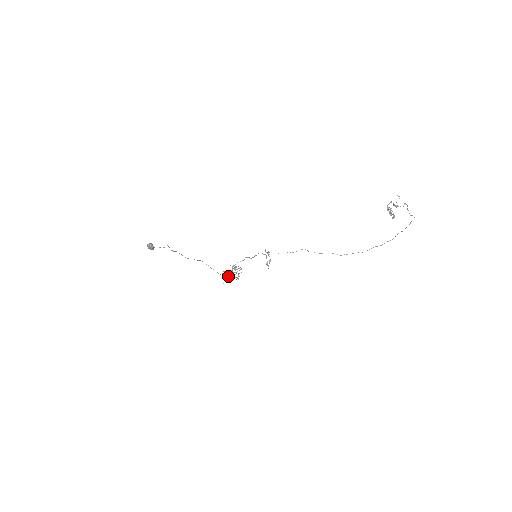
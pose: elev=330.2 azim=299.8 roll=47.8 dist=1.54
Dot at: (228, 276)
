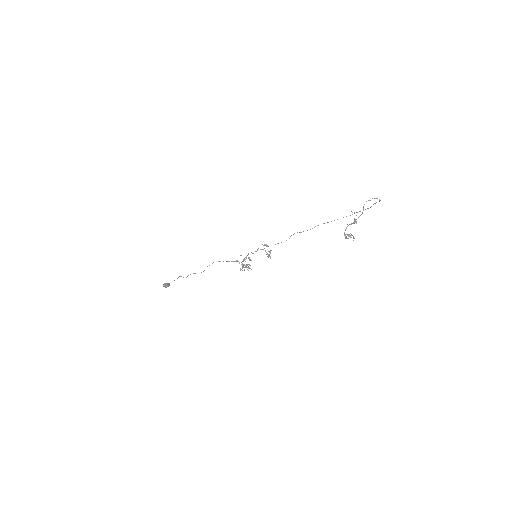
Dot at: occluded
